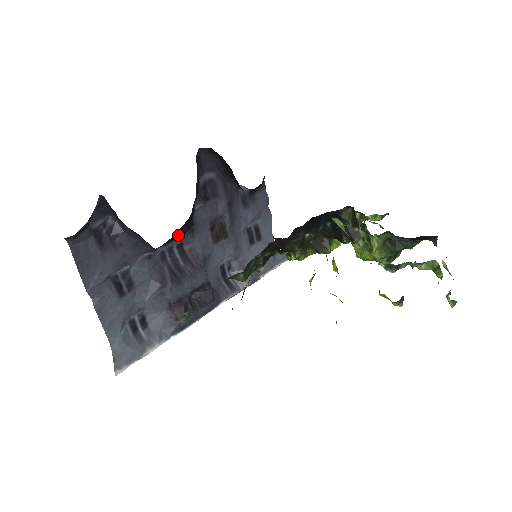
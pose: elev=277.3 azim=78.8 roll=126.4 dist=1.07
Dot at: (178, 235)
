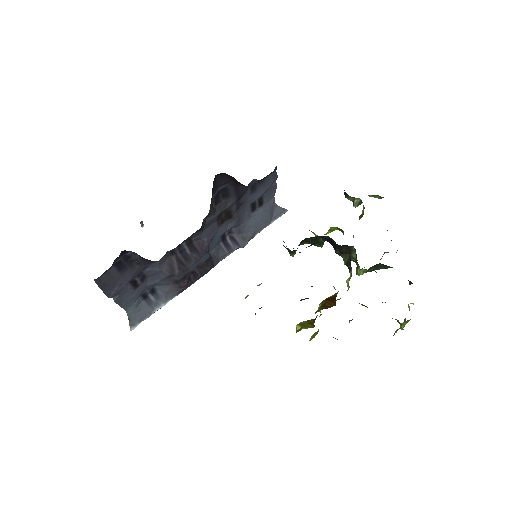
Dot at: occluded
